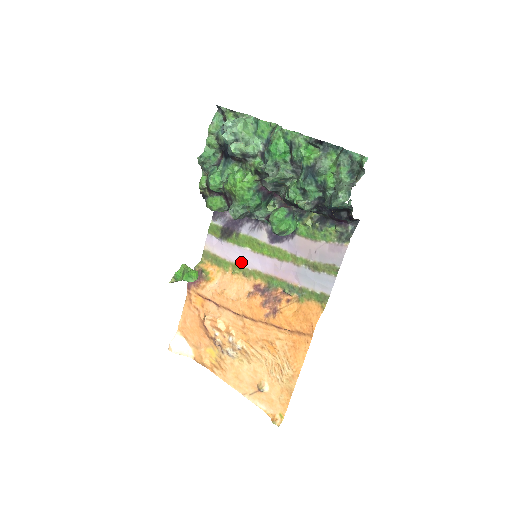
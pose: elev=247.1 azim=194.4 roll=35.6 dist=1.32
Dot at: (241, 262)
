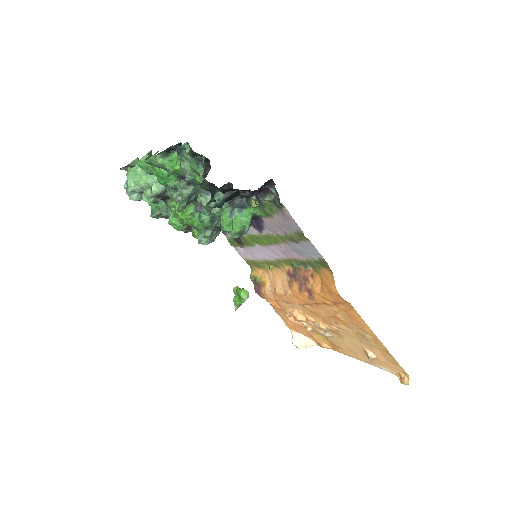
Dot at: (265, 258)
